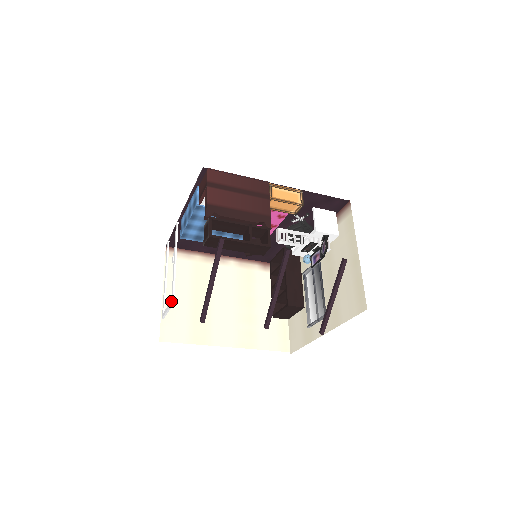
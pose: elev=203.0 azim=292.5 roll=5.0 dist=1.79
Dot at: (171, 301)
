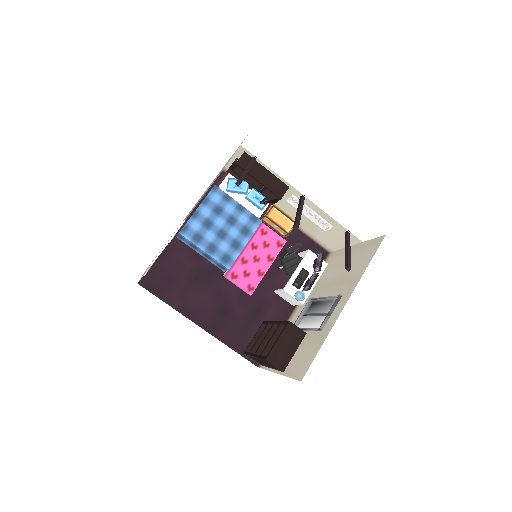
Dot at: occluded
